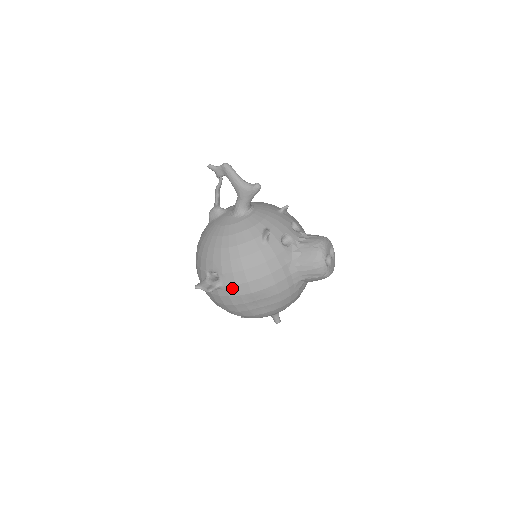
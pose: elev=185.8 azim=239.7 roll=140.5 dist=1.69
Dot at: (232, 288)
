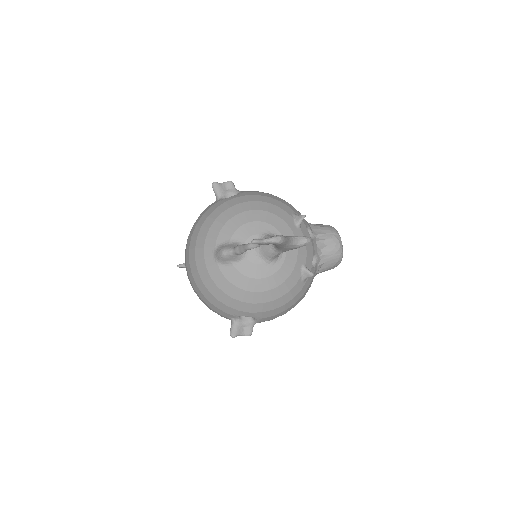
Dot at: occluded
